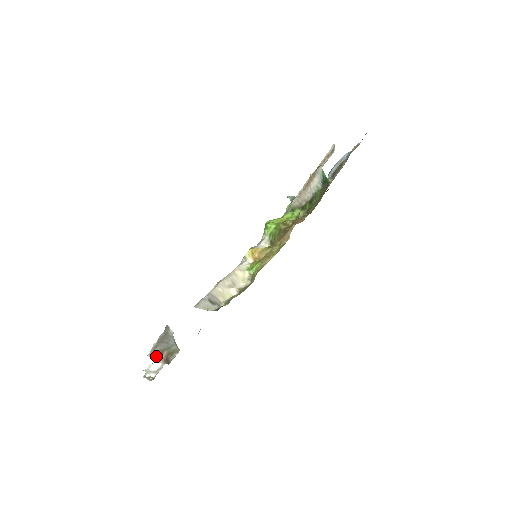
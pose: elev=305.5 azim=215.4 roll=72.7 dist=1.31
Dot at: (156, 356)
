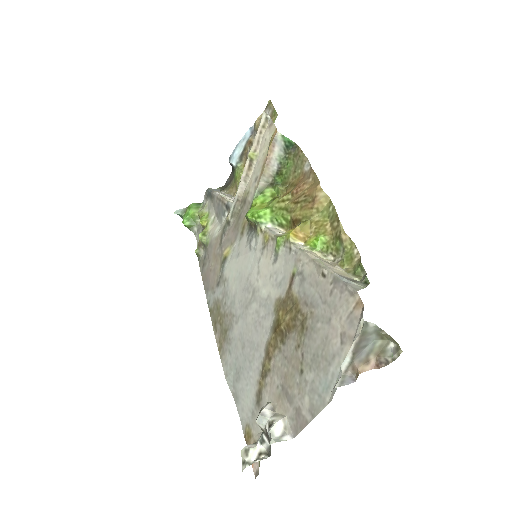
Dot at: (362, 371)
